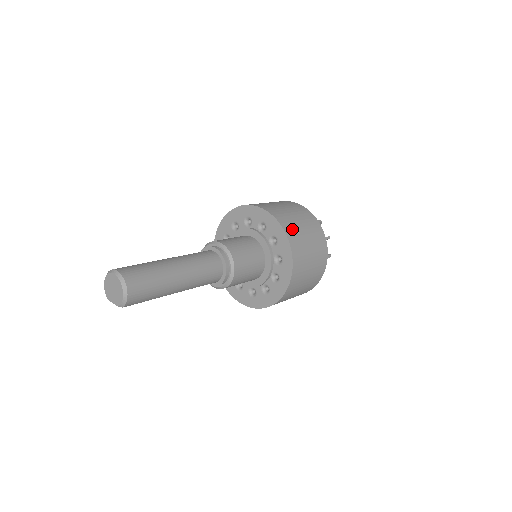
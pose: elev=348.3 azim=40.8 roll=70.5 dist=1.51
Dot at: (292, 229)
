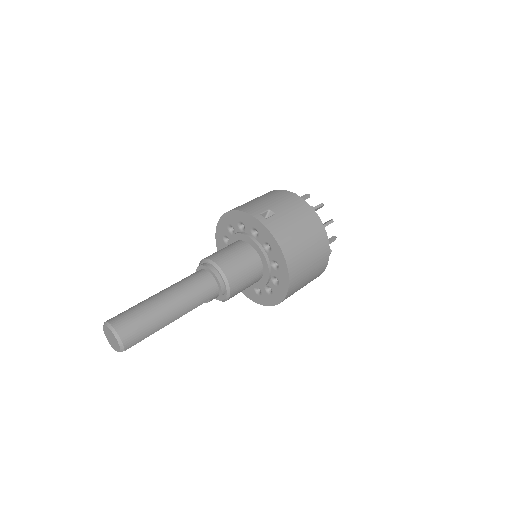
Dot at: (267, 214)
